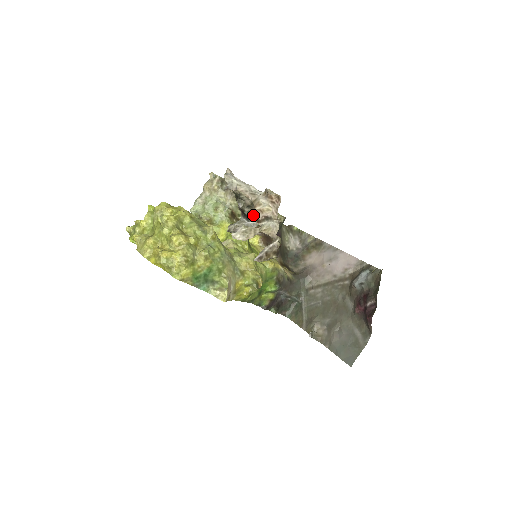
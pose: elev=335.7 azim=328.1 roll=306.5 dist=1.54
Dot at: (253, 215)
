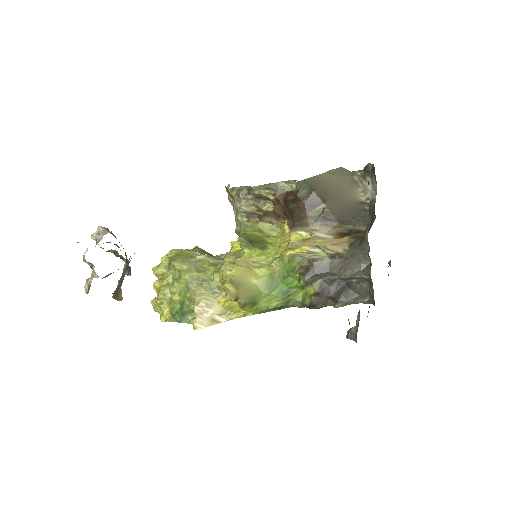
Dot at: occluded
